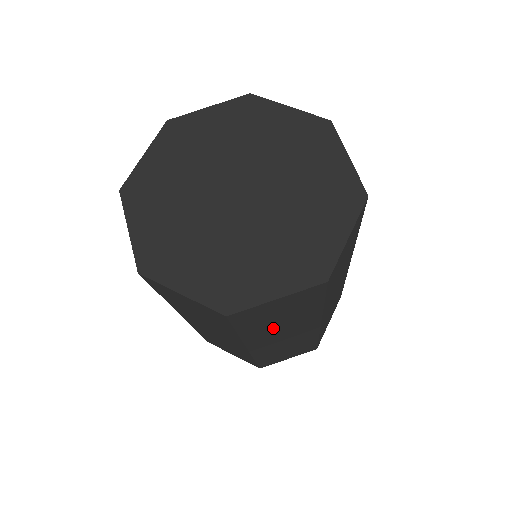
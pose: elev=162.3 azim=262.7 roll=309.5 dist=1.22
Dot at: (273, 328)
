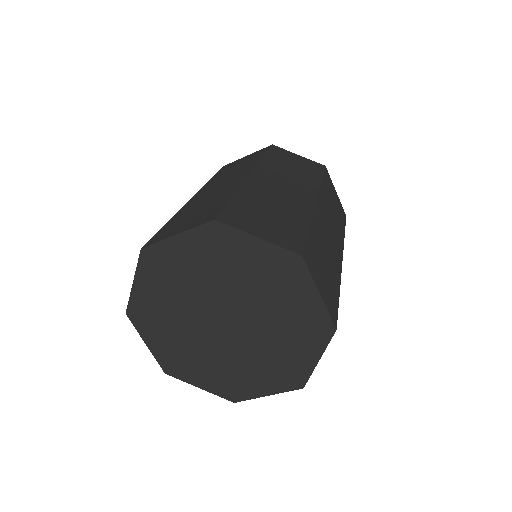
Dot at: occluded
